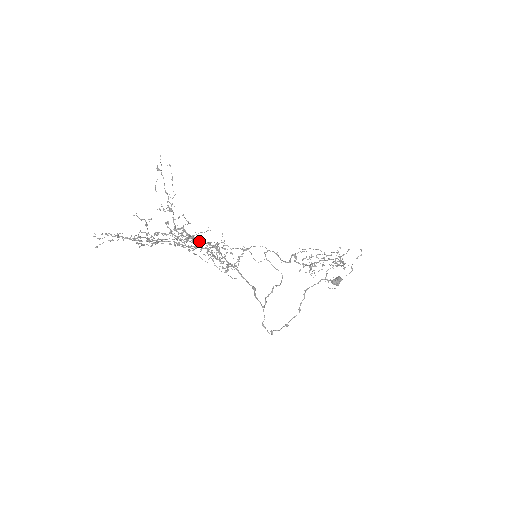
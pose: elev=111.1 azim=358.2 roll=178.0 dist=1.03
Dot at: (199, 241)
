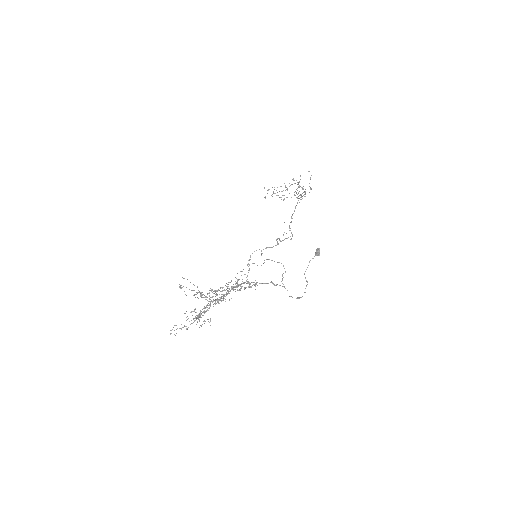
Dot at: occluded
